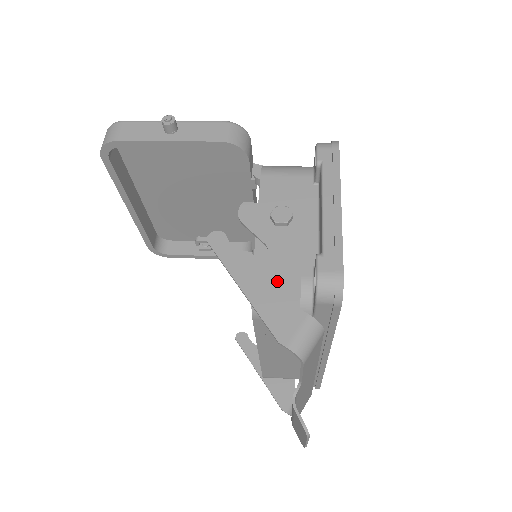
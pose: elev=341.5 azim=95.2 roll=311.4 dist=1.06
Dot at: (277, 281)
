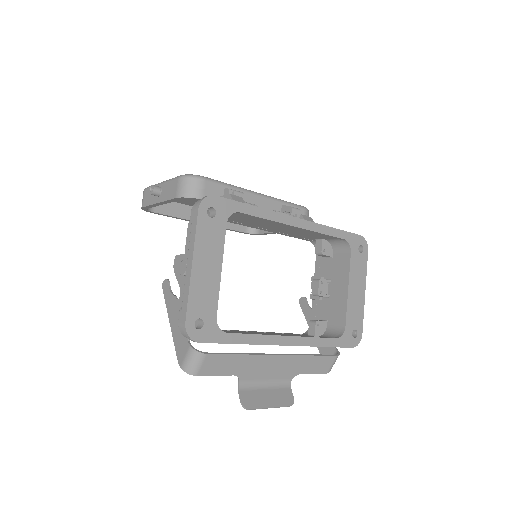
Dot at: occluded
